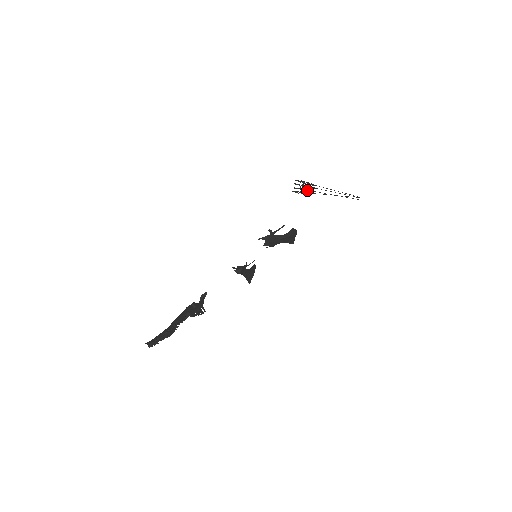
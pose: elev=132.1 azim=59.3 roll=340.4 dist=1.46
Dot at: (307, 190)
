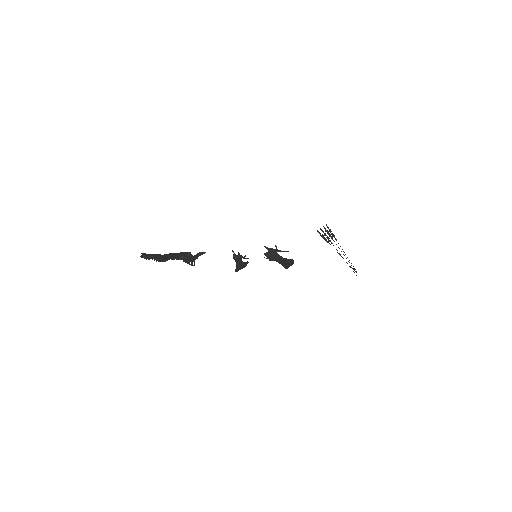
Dot at: (328, 238)
